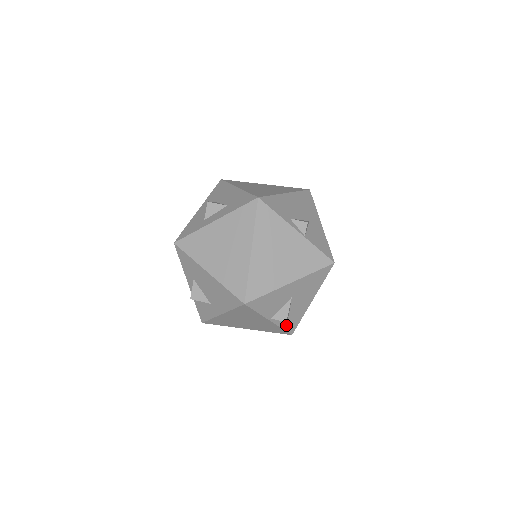
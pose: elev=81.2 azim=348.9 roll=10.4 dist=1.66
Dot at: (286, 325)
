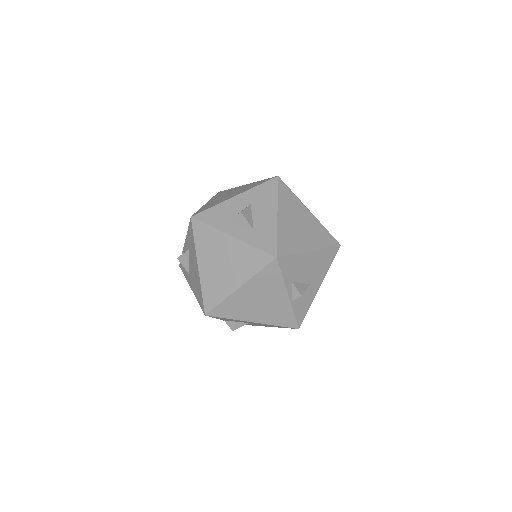
Dot at: occluded
